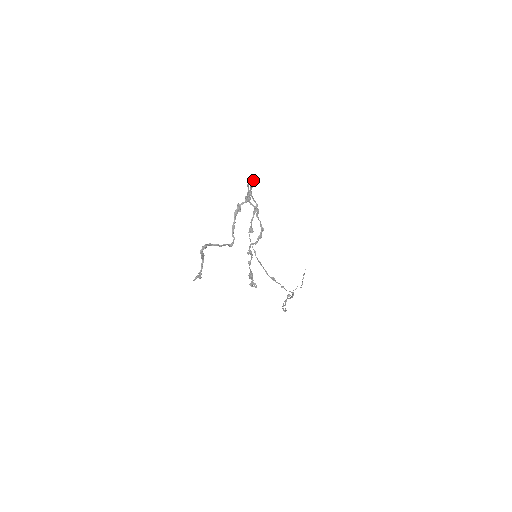
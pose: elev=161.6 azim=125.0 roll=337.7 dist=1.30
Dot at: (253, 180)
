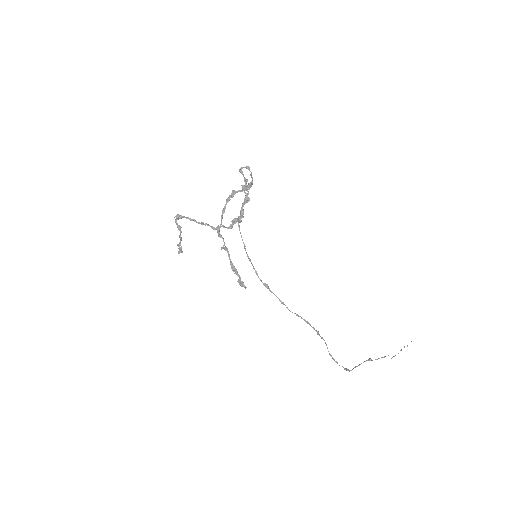
Dot at: (246, 167)
